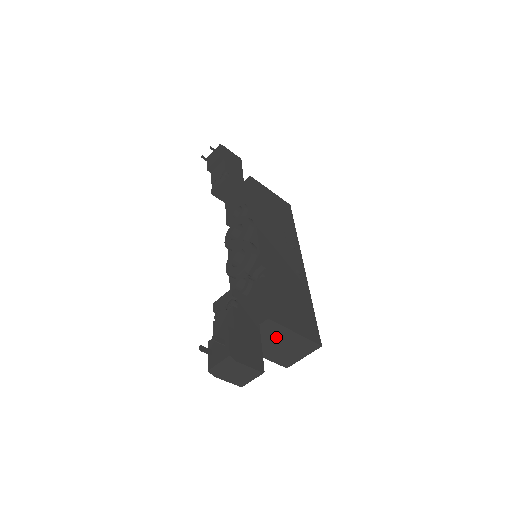
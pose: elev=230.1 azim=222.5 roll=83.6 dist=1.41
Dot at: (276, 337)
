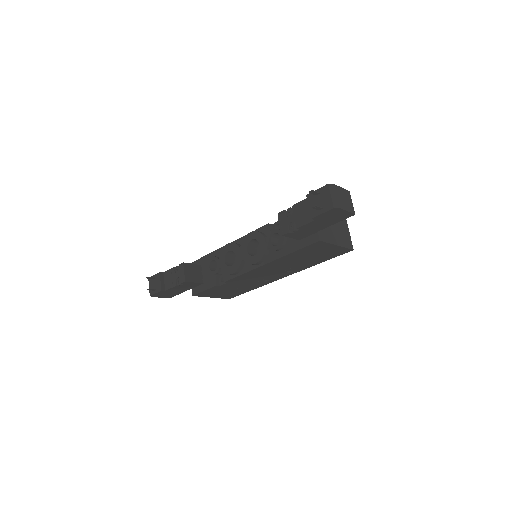
Dot at: occluded
